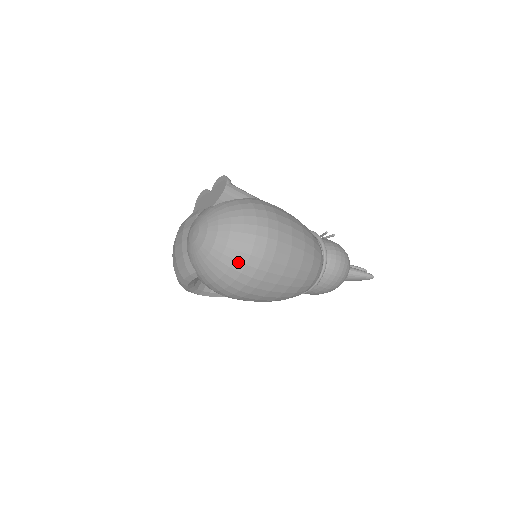
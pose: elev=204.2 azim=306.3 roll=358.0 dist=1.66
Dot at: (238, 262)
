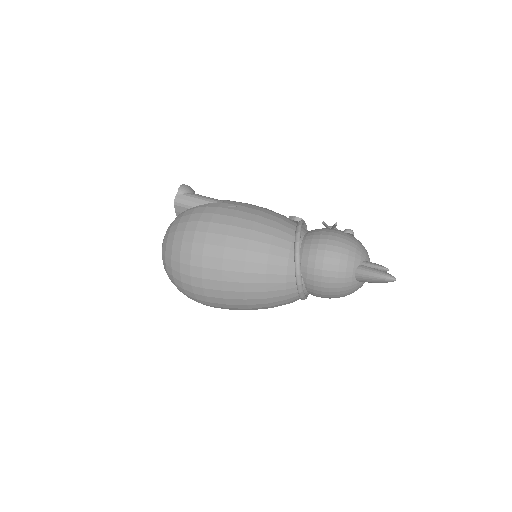
Dot at: (176, 279)
